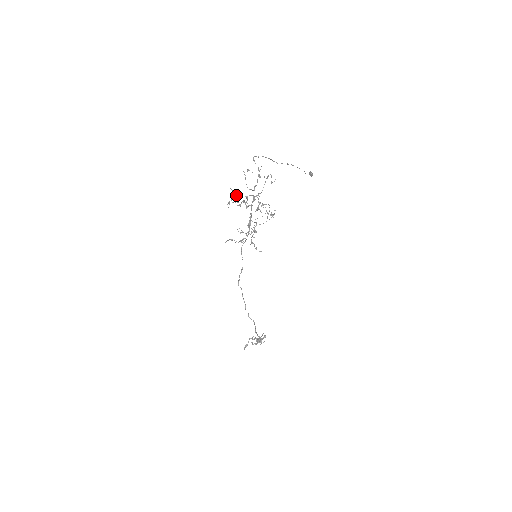
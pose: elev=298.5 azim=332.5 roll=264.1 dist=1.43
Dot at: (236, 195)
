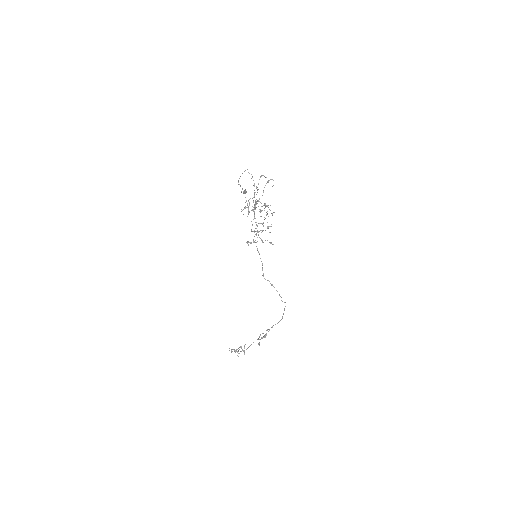
Dot at: occluded
